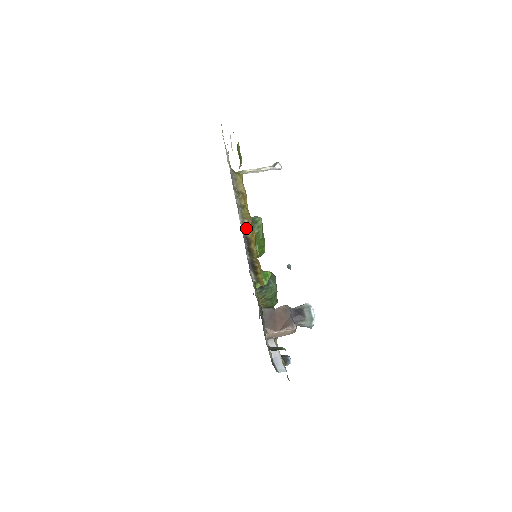
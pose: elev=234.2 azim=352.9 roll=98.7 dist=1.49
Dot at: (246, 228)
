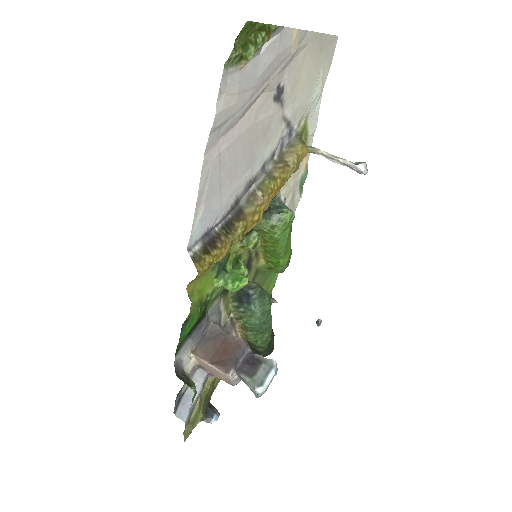
Dot at: (252, 201)
